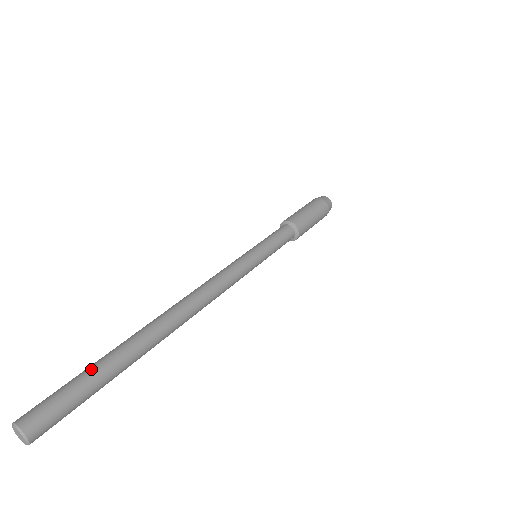
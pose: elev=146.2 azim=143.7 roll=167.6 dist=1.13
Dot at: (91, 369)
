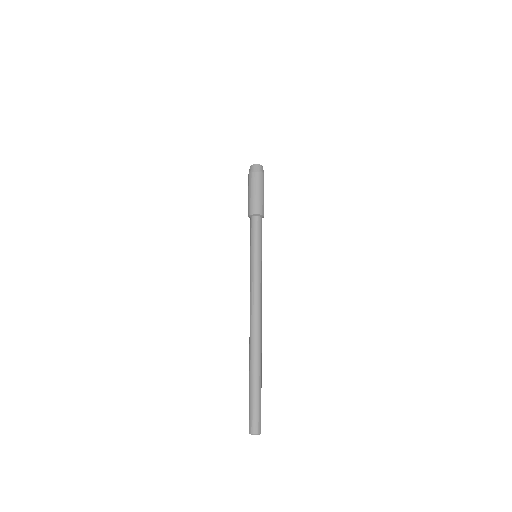
Dot at: (255, 392)
